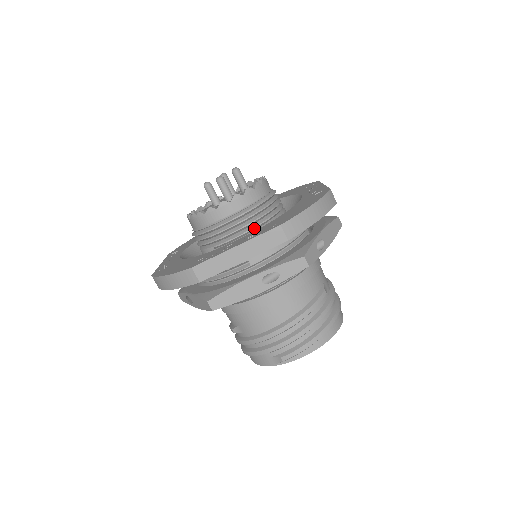
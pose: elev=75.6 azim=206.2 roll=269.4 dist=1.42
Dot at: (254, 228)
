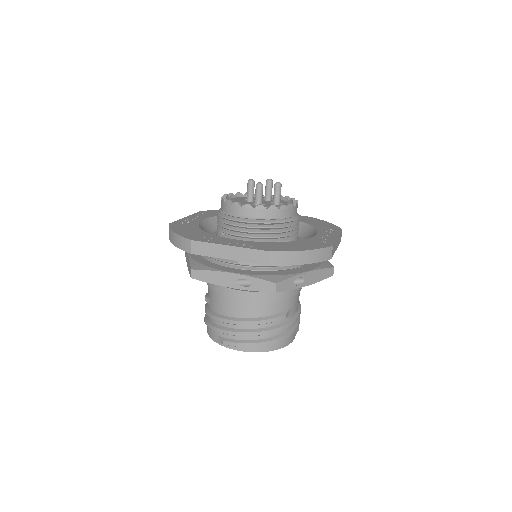
Dot at: (259, 238)
